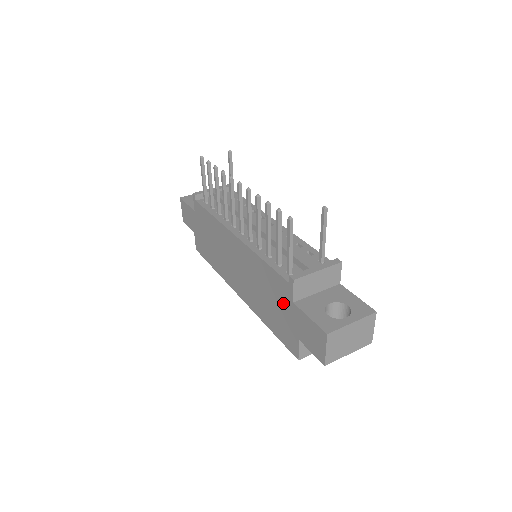
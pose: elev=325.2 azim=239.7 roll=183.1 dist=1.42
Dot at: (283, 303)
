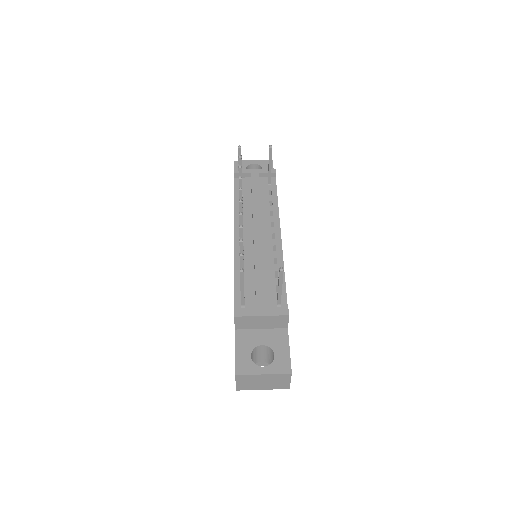
Dot at: occluded
